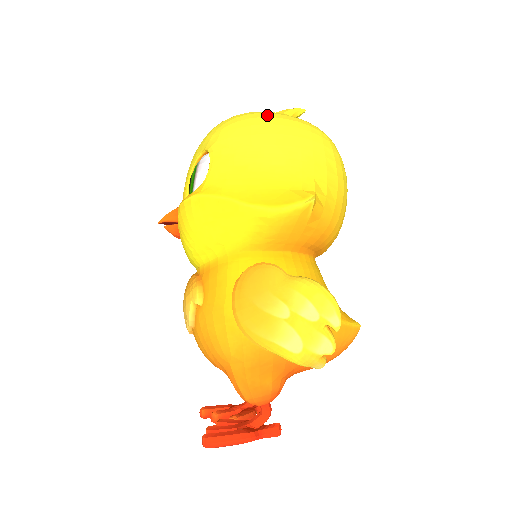
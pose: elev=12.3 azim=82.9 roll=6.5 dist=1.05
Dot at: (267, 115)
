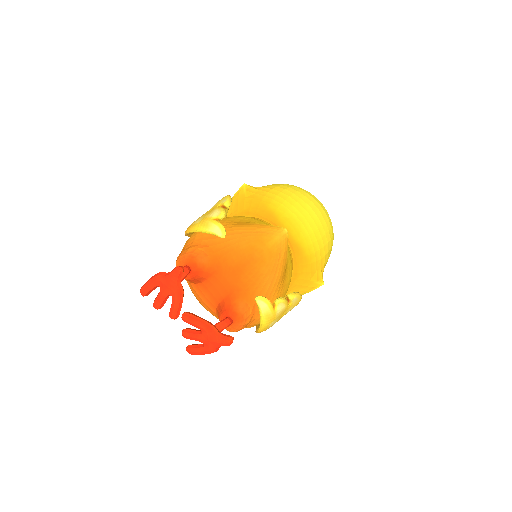
Dot at: occluded
